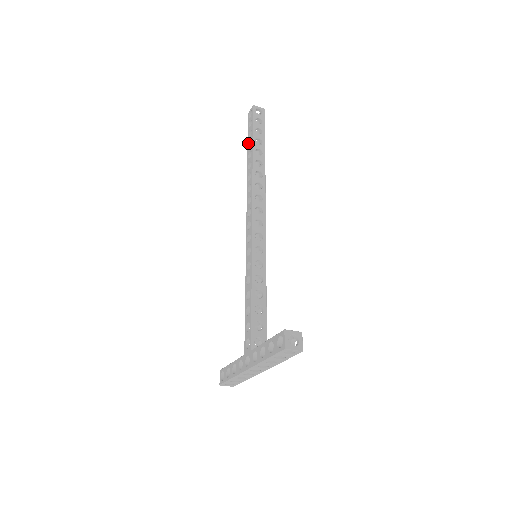
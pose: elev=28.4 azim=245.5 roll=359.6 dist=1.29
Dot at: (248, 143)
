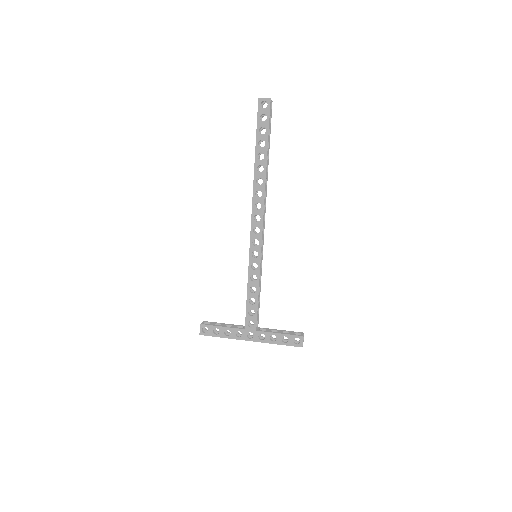
Dot at: (258, 139)
